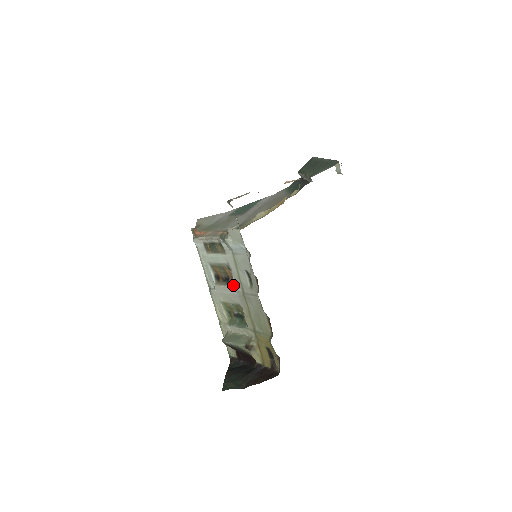
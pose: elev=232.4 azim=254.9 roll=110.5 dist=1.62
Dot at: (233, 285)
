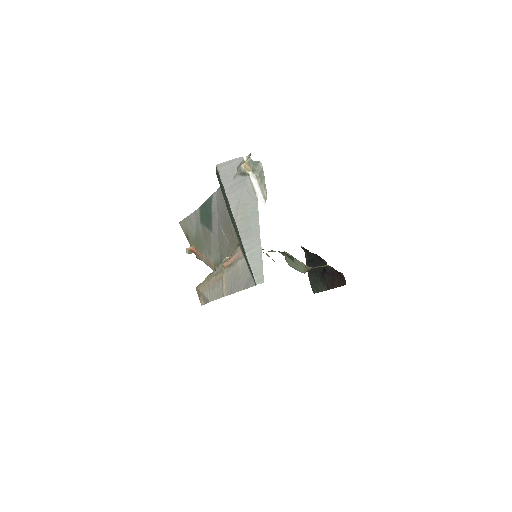
Dot at: occluded
